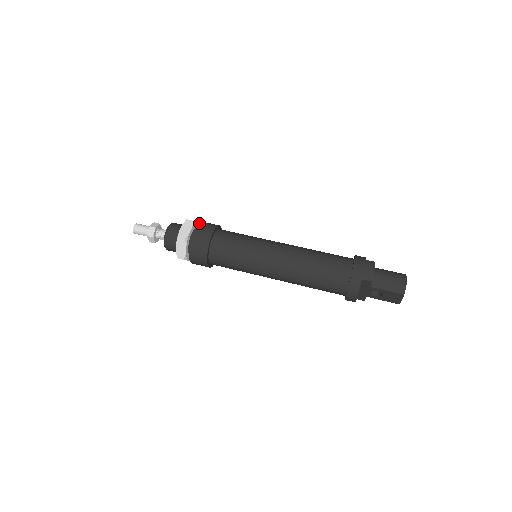
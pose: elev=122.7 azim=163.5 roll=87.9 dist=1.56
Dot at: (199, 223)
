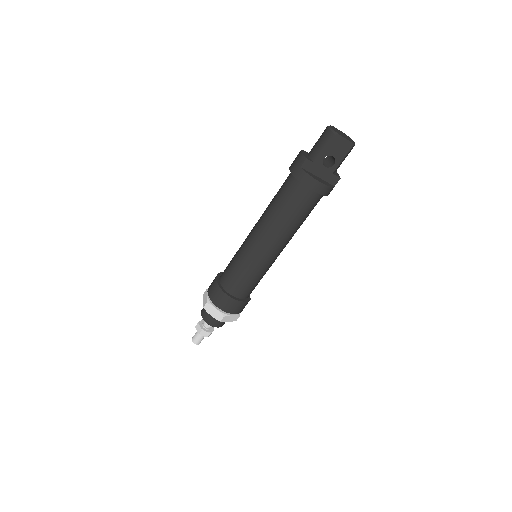
Dot at: occluded
